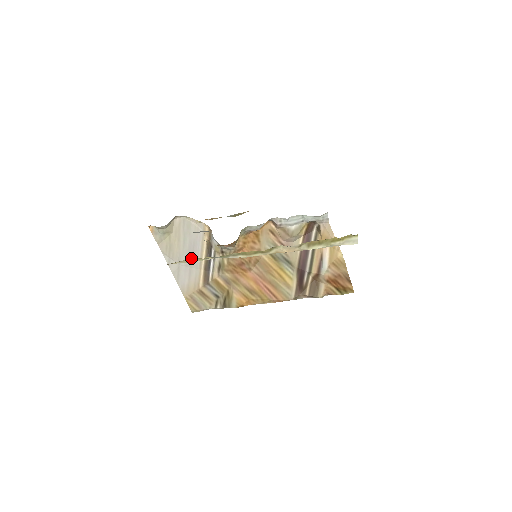
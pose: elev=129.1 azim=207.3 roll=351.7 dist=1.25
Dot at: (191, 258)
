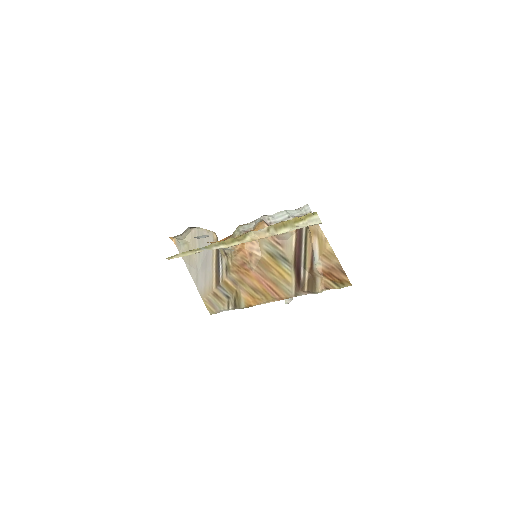
Dot at: (205, 264)
